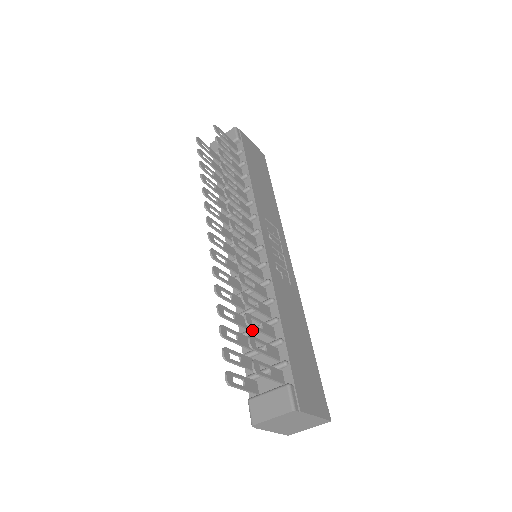
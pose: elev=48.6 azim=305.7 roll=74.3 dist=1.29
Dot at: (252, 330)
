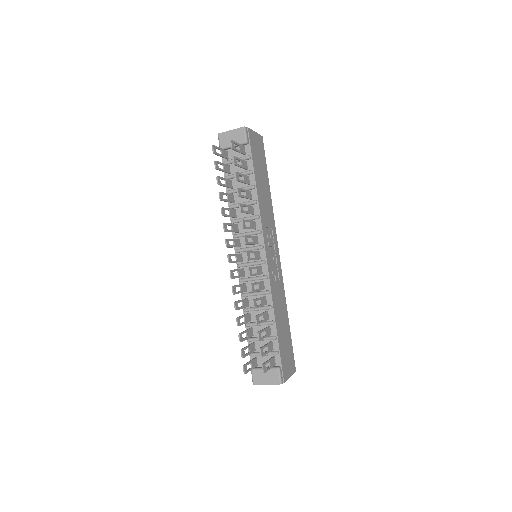
Dot at: (255, 325)
